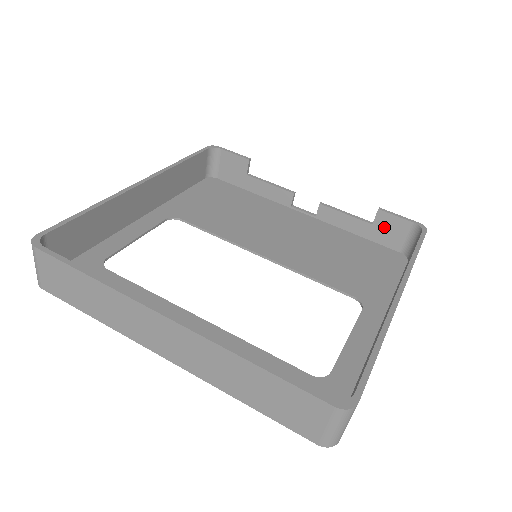
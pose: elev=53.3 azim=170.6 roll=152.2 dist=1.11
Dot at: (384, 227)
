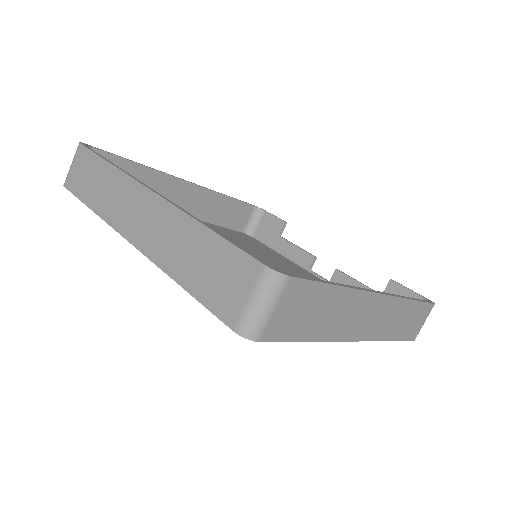
Dot at: occluded
